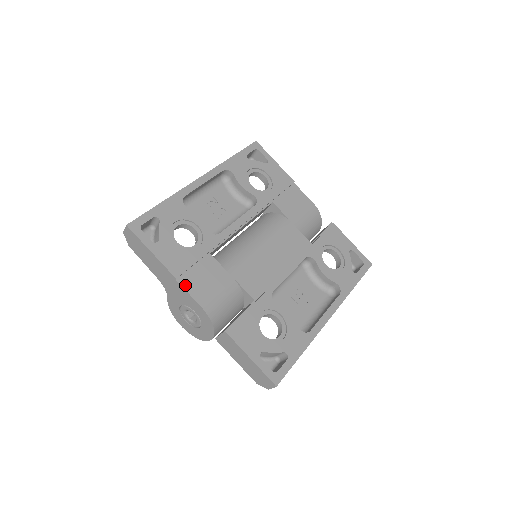
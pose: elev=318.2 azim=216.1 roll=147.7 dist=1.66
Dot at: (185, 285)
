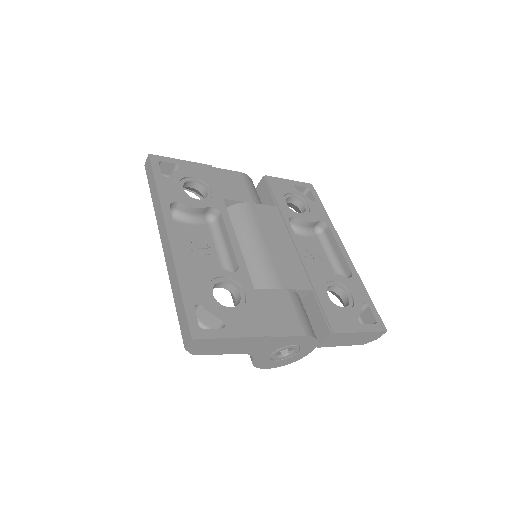
Dot at: (278, 333)
